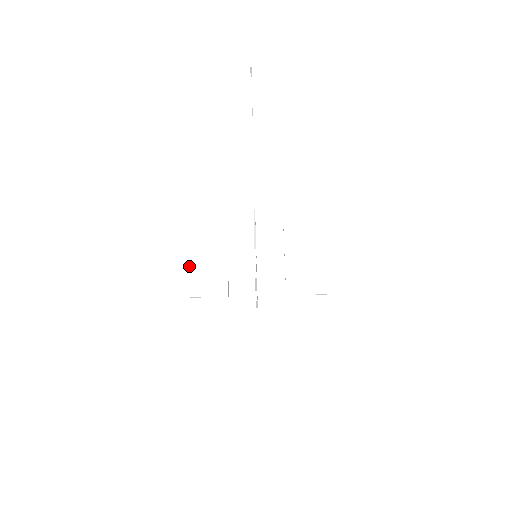
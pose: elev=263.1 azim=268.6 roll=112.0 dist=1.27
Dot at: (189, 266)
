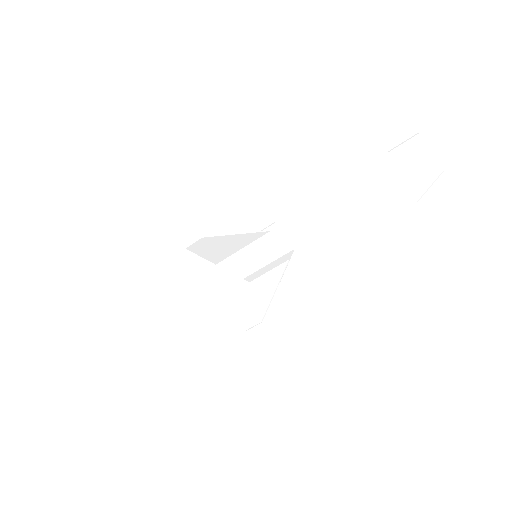
Dot at: (216, 239)
